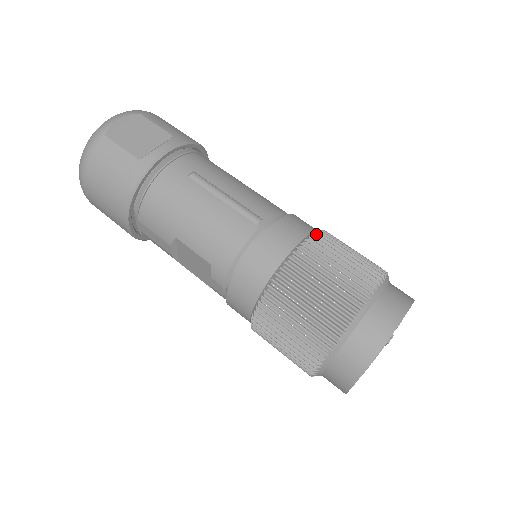
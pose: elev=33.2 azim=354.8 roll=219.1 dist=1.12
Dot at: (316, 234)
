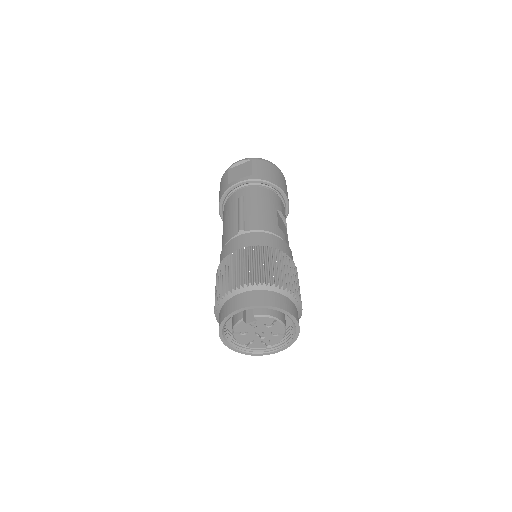
Dot at: (257, 246)
